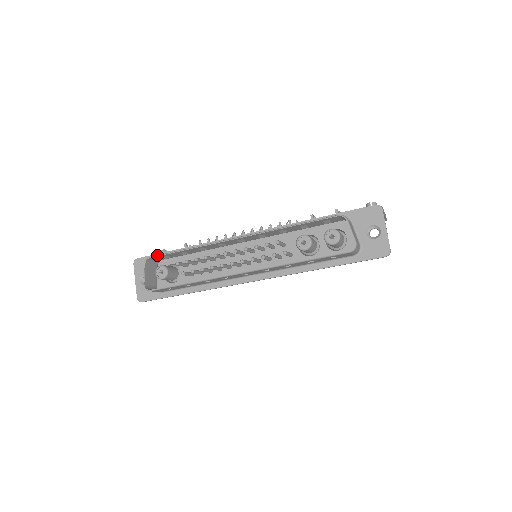
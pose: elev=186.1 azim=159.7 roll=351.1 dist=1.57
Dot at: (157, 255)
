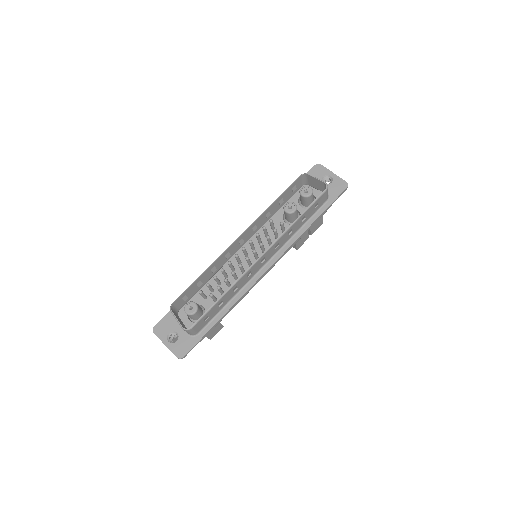
Dot at: (178, 297)
